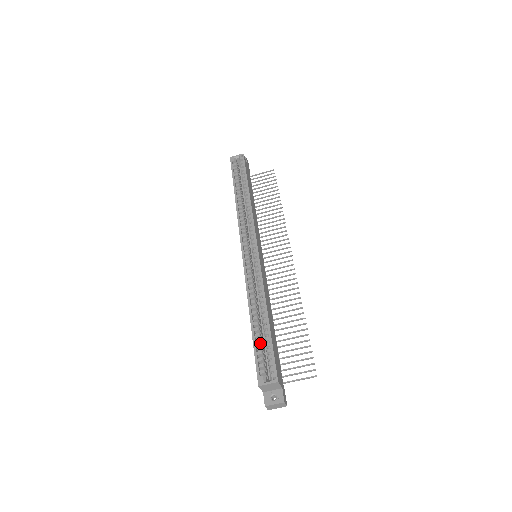
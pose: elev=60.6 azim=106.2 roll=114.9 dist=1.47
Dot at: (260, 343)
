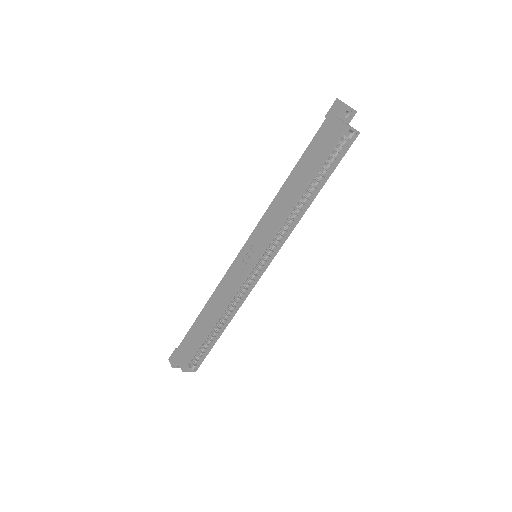
Dot at: occluded
